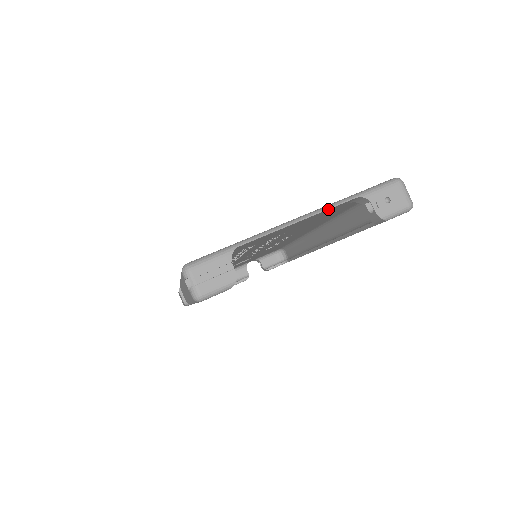
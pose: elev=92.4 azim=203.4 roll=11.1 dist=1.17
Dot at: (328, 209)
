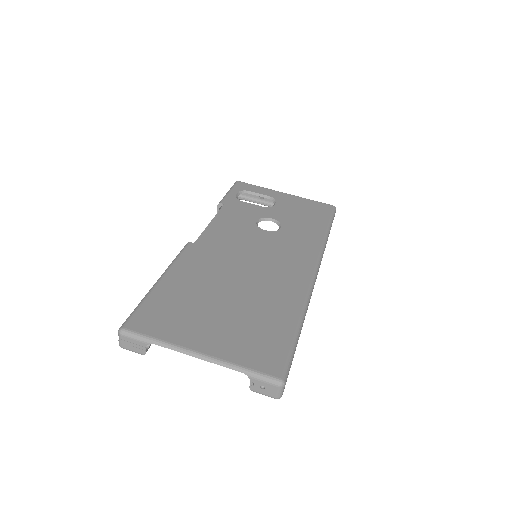
Dot at: (221, 365)
